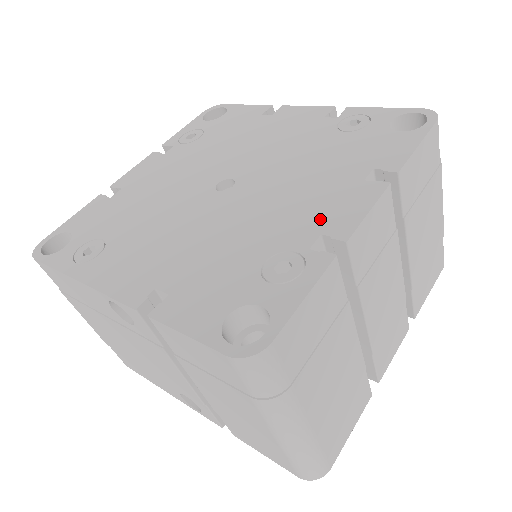
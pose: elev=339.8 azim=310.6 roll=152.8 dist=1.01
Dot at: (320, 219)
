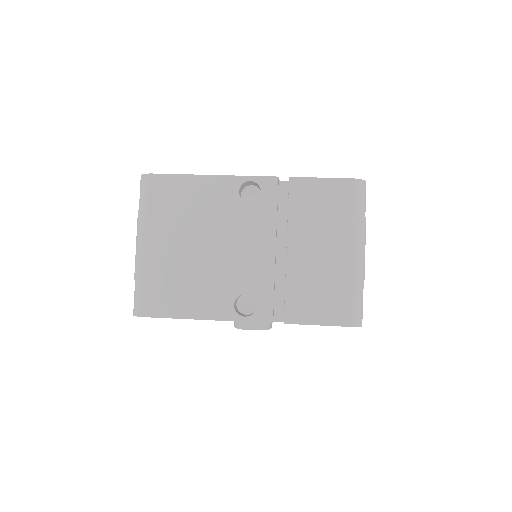
Dot at: occluded
